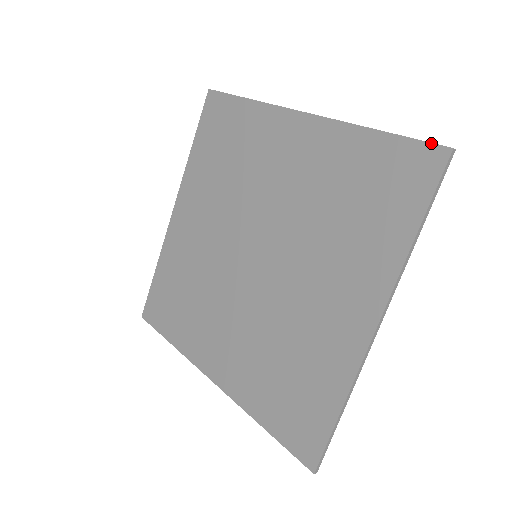
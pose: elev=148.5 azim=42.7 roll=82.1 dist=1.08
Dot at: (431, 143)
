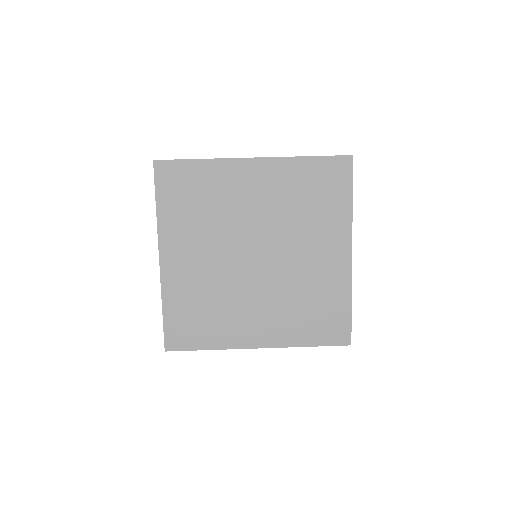
Dot at: (341, 156)
